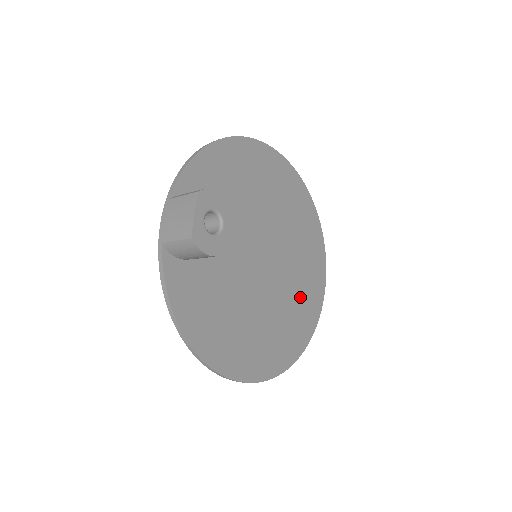
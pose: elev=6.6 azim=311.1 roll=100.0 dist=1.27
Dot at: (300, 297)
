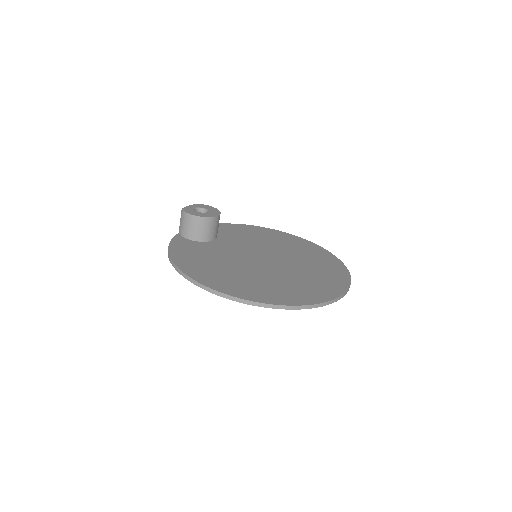
Dot at: (304, 283)
